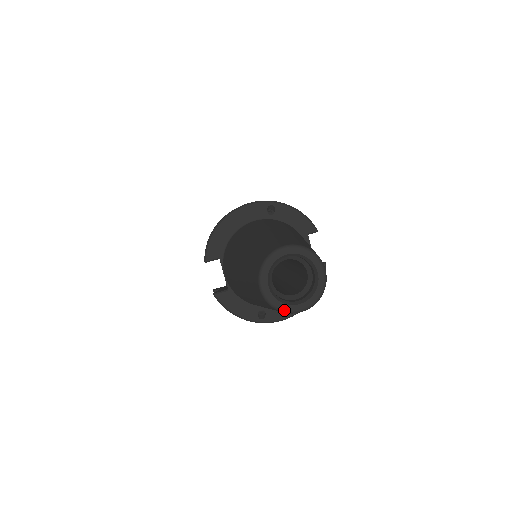
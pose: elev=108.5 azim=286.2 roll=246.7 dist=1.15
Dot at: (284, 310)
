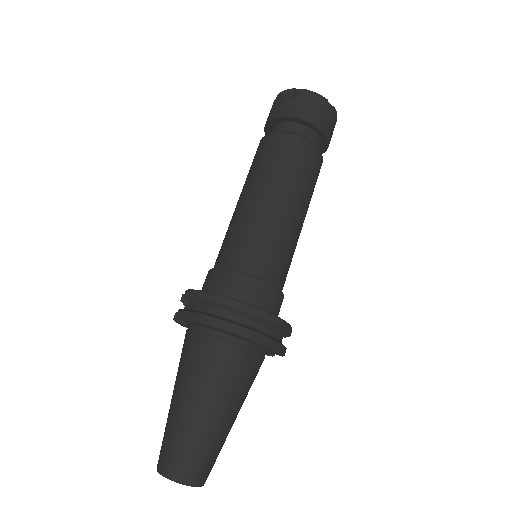
Dot at: occluded
